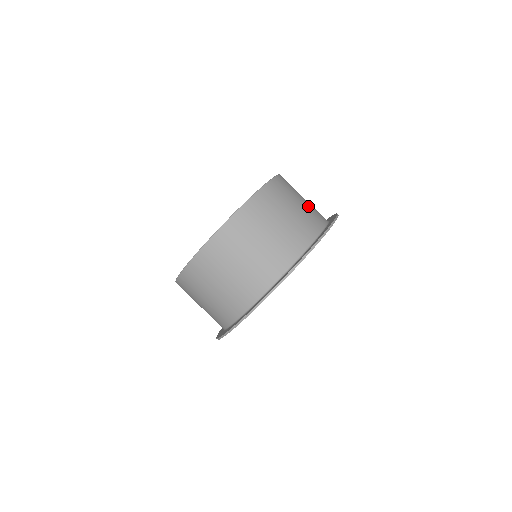
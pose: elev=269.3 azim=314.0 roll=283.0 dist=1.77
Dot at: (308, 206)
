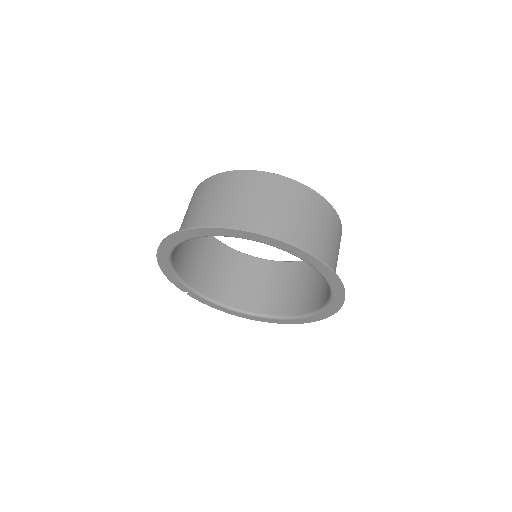
Dot at: occluded
